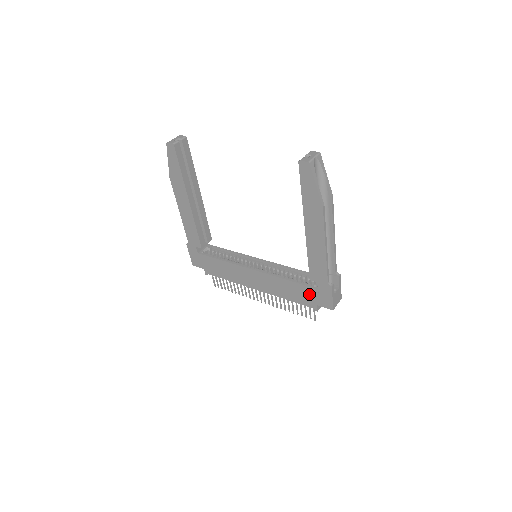
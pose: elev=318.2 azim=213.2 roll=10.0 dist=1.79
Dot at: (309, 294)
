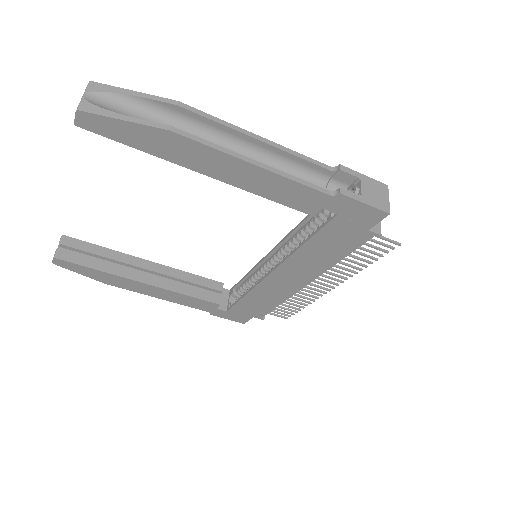
Dot at: (341, 230)
